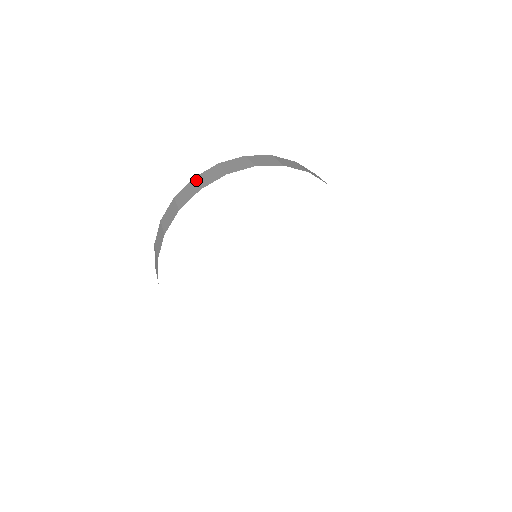
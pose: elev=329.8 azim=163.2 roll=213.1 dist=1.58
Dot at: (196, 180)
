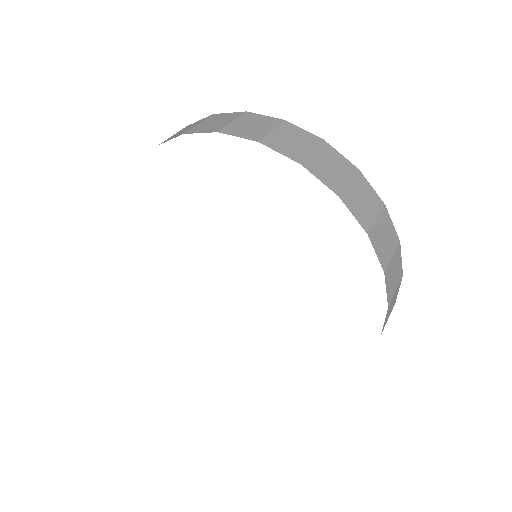
Dot at: occluded
